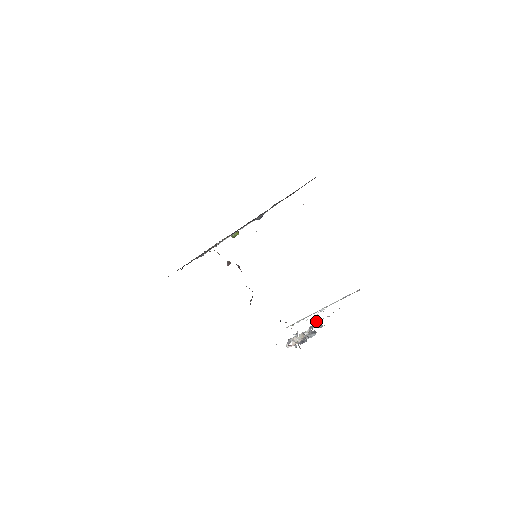
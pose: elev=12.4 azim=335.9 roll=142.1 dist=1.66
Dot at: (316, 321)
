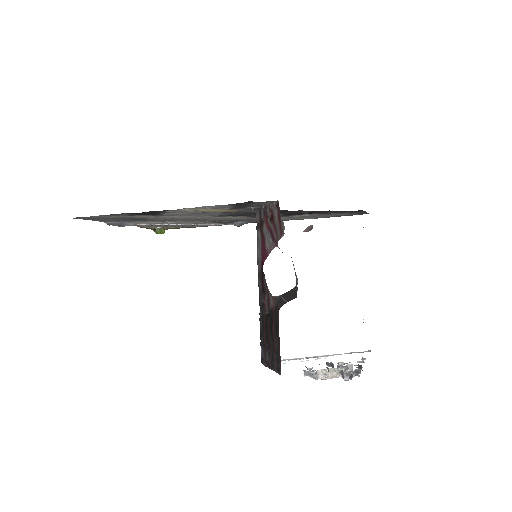
Dot at: (339, 363)
